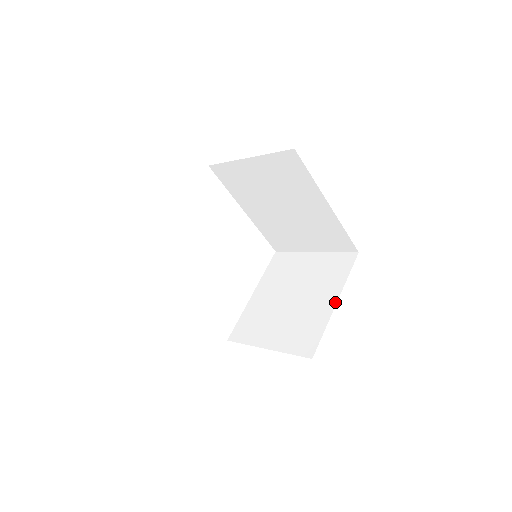
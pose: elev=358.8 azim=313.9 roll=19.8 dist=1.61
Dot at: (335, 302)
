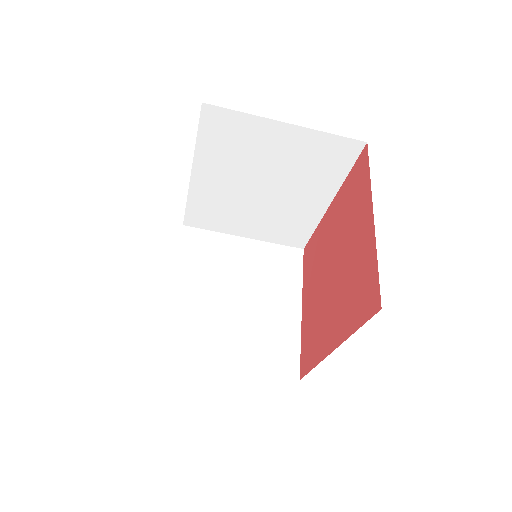
Dot at: (300, 309)
